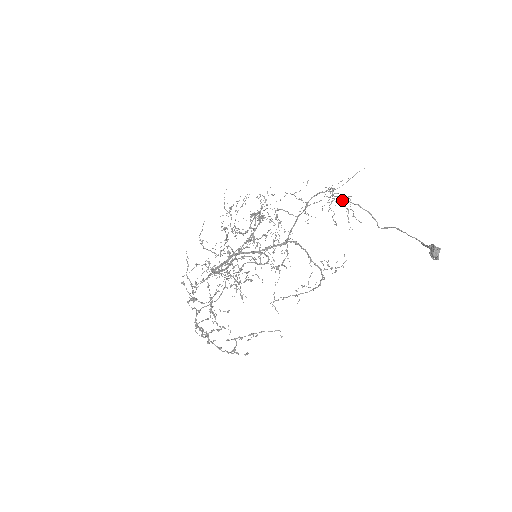
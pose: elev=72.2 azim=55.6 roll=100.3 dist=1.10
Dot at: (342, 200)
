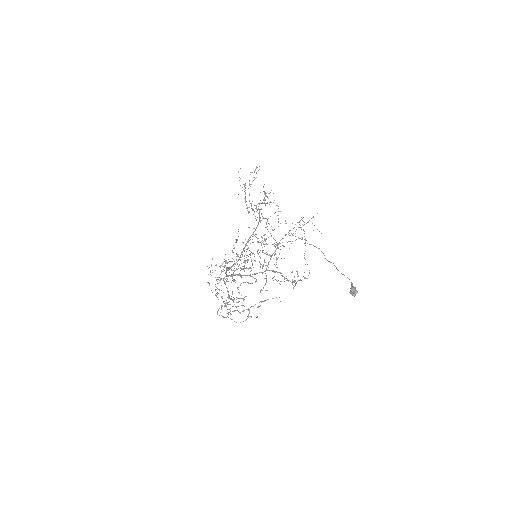
Dot at: (302, 239)
